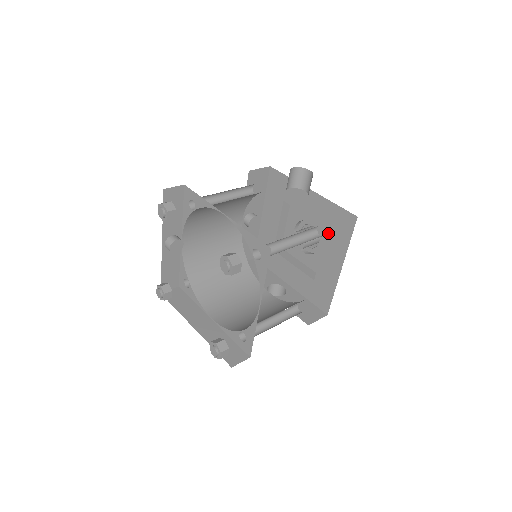
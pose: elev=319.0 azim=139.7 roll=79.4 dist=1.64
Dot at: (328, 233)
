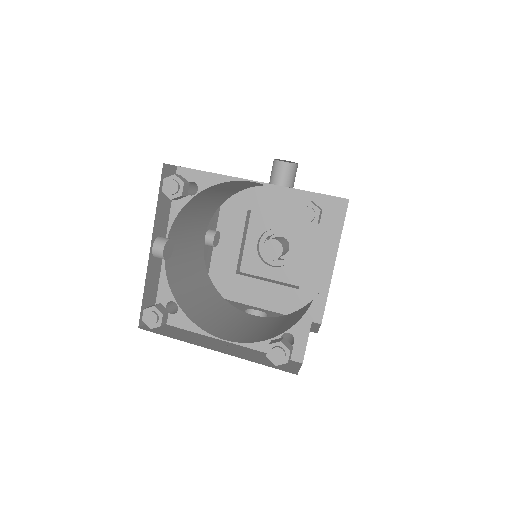
Dot at: occluded
